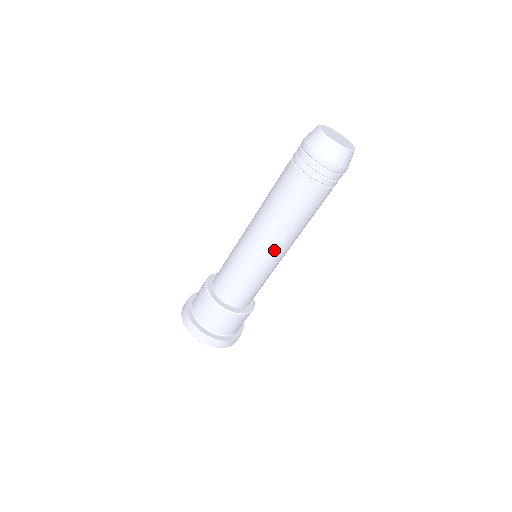
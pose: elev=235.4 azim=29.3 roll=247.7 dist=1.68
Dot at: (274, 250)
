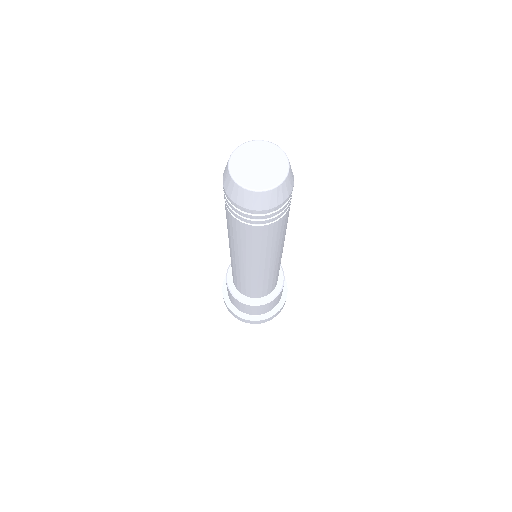
Dot at: (272, 263)
